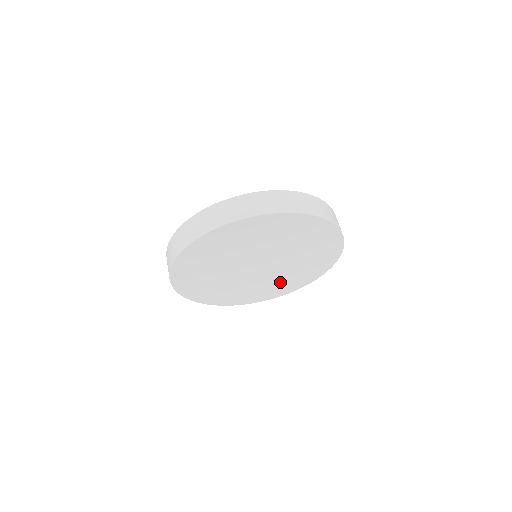
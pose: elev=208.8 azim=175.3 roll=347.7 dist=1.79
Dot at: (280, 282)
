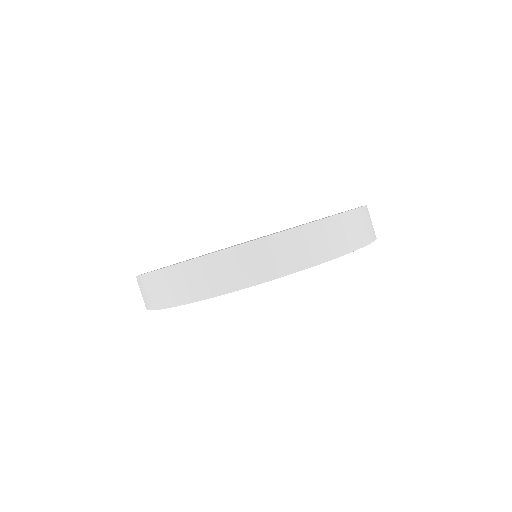
Dot at: occluded
